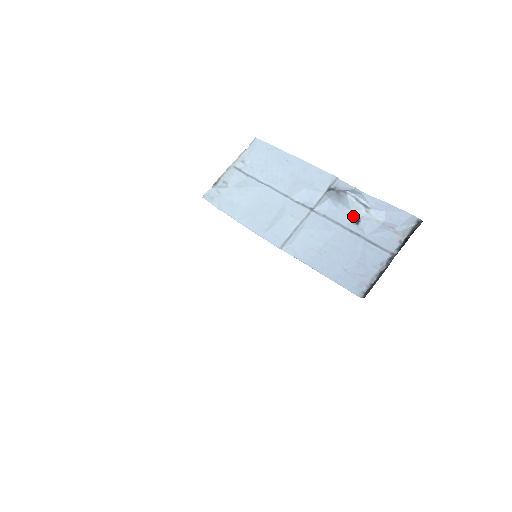
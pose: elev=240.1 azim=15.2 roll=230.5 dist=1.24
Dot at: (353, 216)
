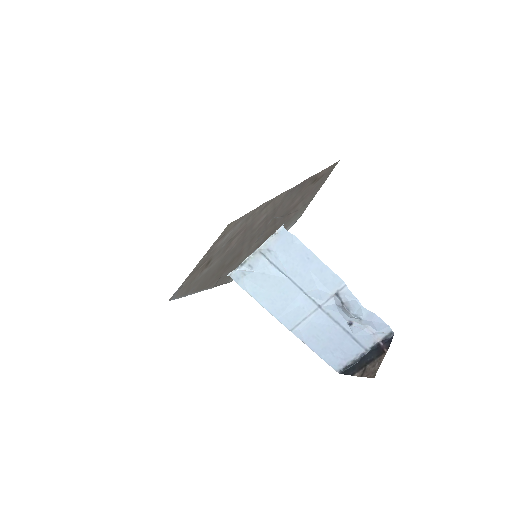
Dot at: (349, 320)
